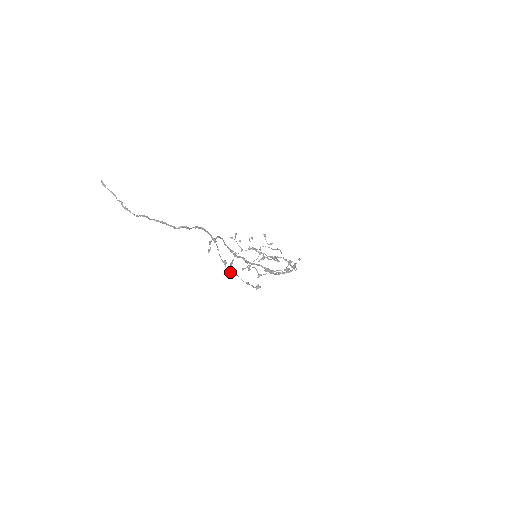
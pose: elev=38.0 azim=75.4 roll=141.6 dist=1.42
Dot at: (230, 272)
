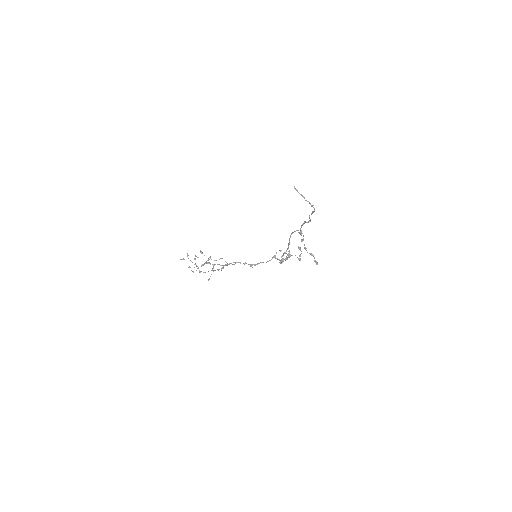
Dot at: (312, 254)
